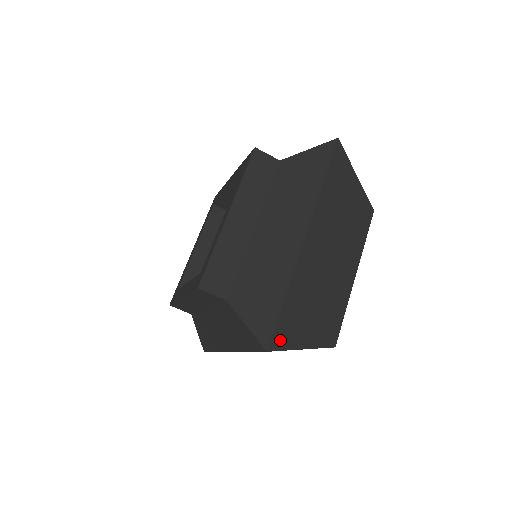
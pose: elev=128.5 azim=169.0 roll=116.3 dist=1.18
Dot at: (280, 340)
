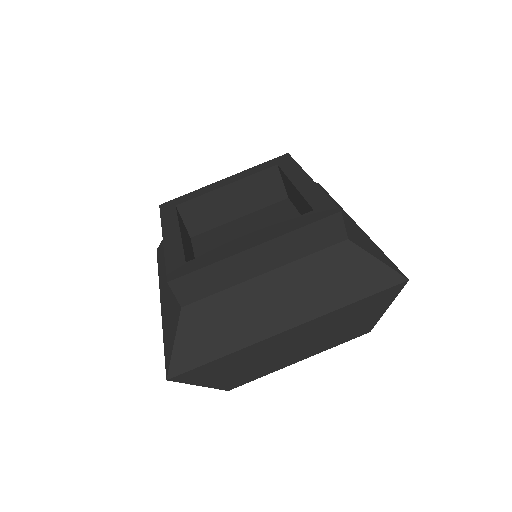
Dot at: occluded
